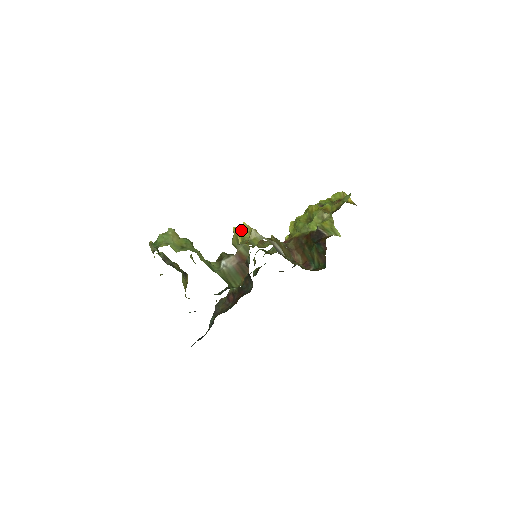
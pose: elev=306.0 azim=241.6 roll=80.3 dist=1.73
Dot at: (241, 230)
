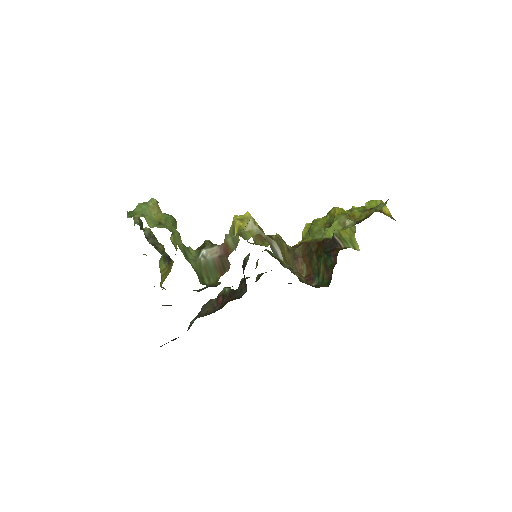
Dot at: (241, 220)
